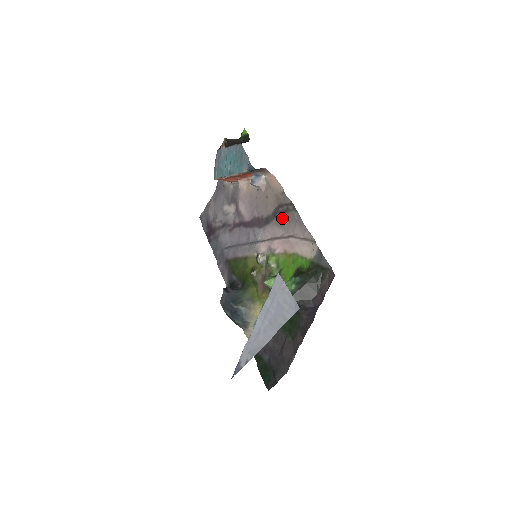
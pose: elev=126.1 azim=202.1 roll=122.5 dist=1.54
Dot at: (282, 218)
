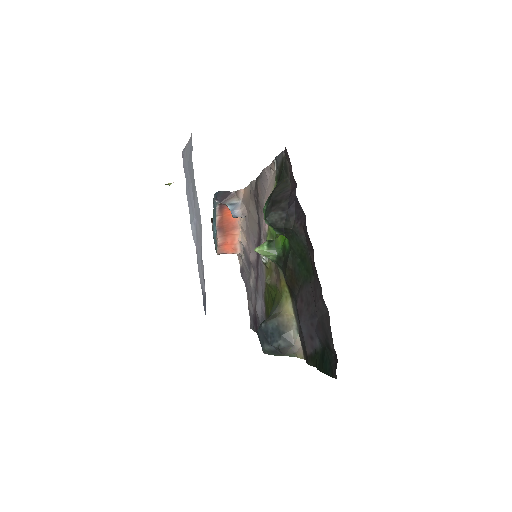
Dot at: (259, 202)
